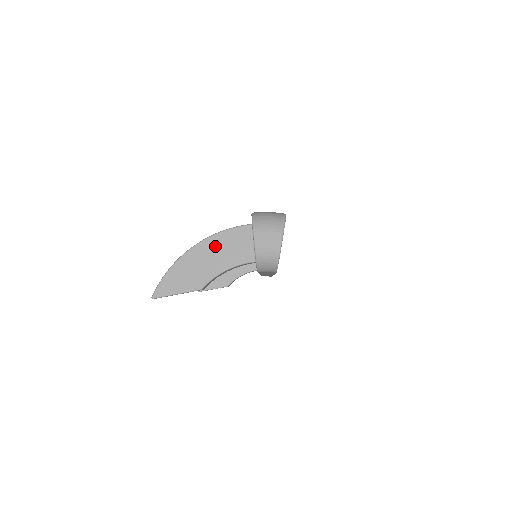
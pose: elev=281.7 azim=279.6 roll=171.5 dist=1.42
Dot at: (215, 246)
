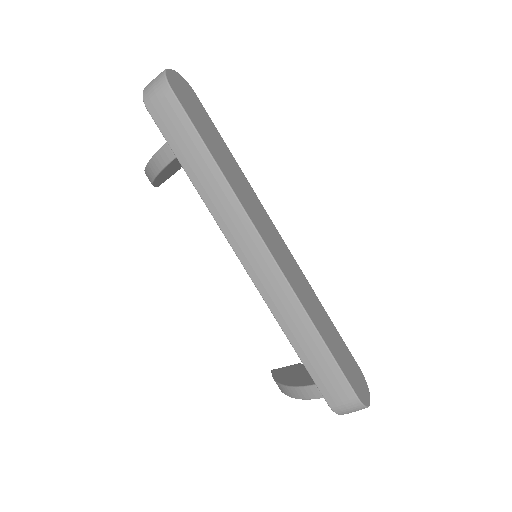
Dot at: occluded
